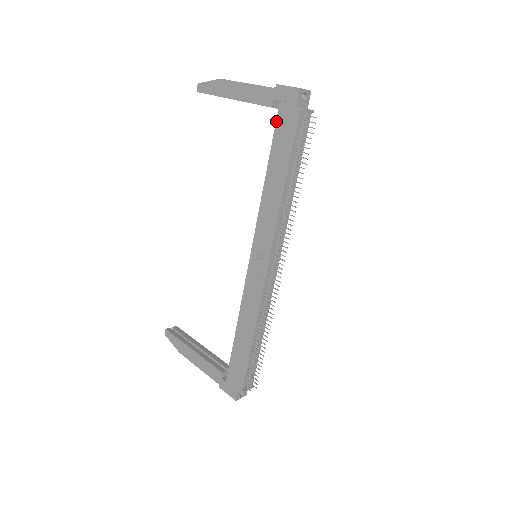
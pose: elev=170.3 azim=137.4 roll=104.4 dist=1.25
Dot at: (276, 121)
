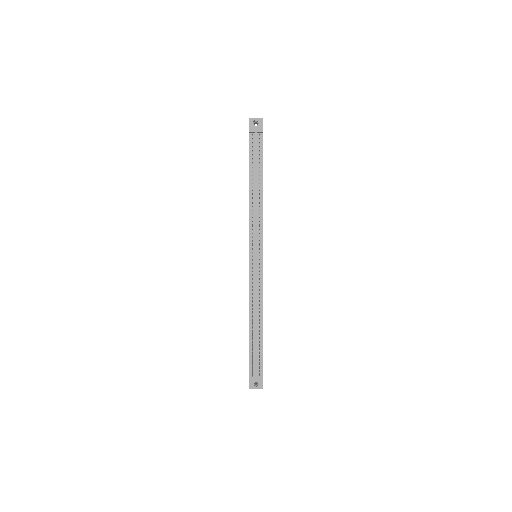
Dot at: occluded
